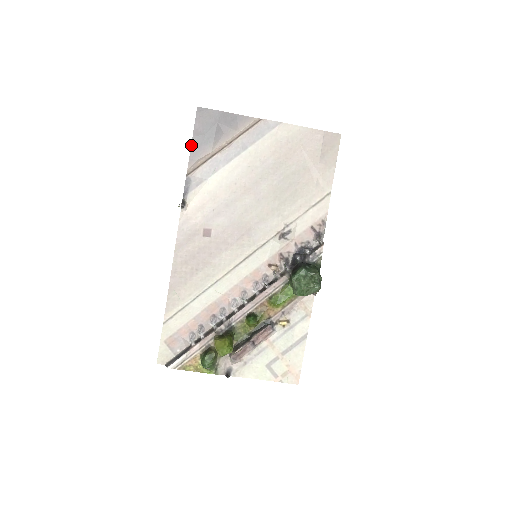
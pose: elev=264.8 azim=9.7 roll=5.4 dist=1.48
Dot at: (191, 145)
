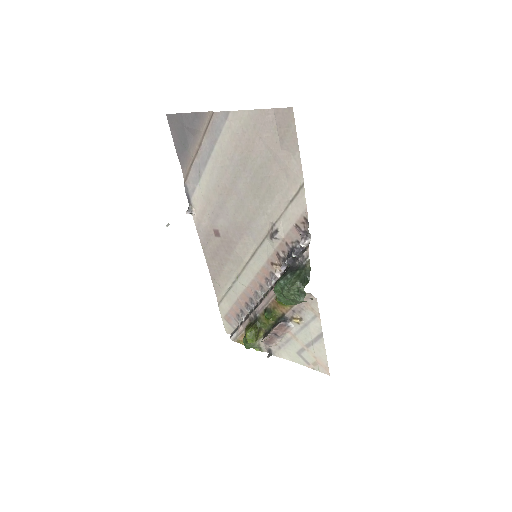
Dot at: (177, 153)
